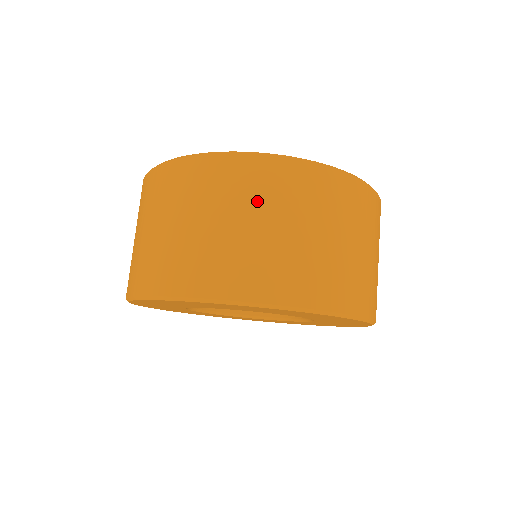
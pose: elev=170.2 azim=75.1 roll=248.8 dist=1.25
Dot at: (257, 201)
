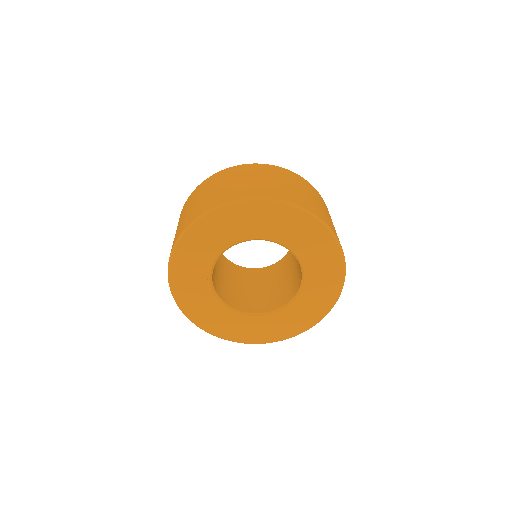
Dot at: (282, 177)
